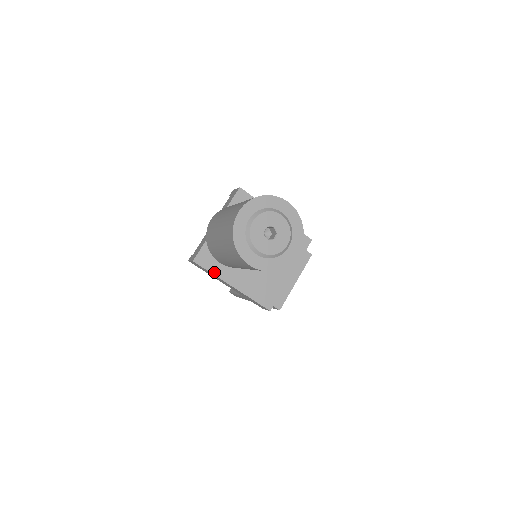
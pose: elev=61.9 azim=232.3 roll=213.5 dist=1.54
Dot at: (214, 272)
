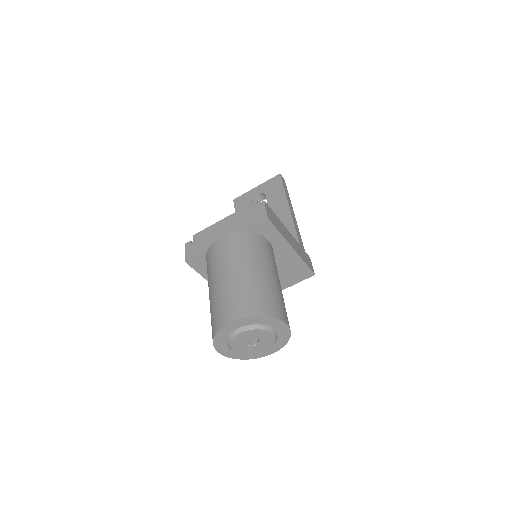
Dot at: (203, 274)
